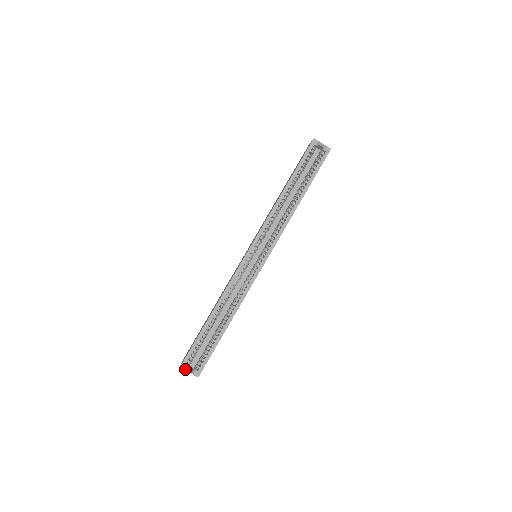
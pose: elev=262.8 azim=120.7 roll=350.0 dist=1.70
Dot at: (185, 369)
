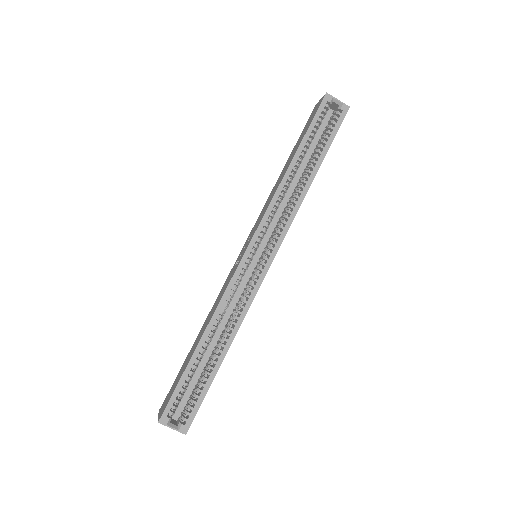
Dot at: (166, 424)
